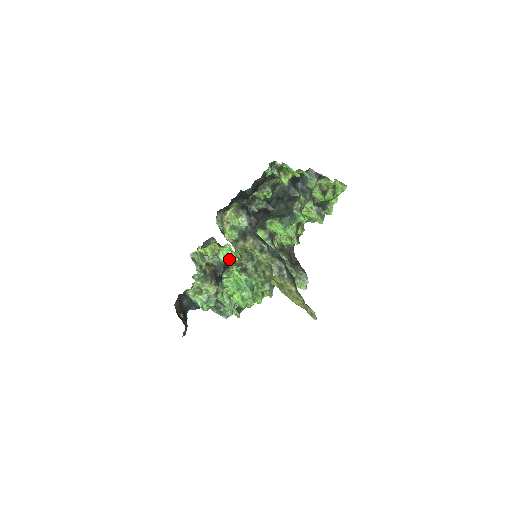
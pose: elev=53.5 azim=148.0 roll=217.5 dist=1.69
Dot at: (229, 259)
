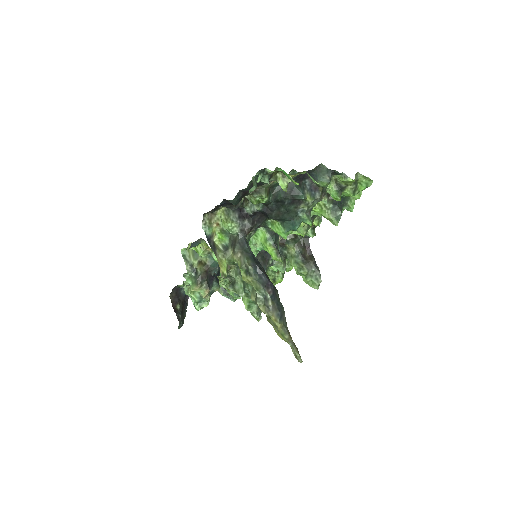
Dot at: occluded
